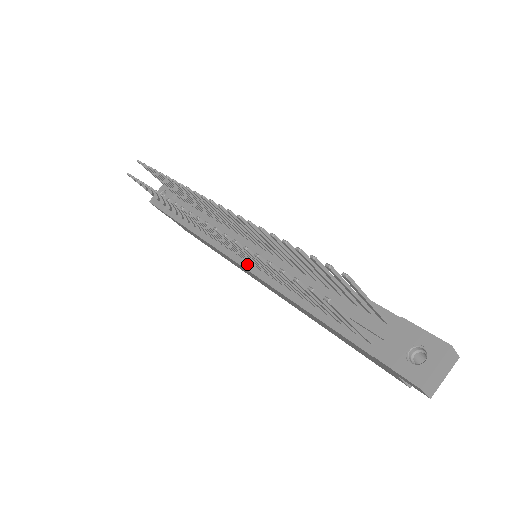
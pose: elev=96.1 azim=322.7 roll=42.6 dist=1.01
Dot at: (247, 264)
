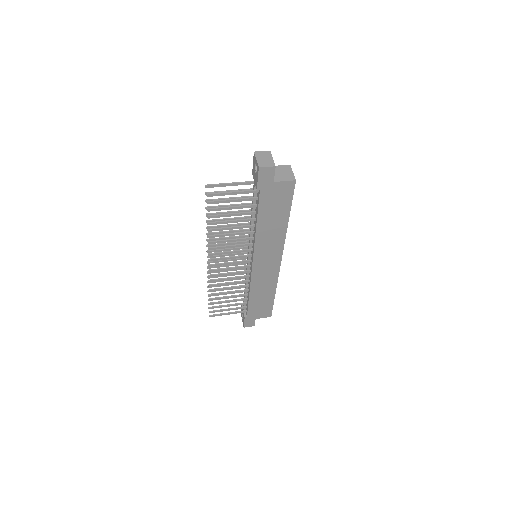
Dot at: (252, 259)
